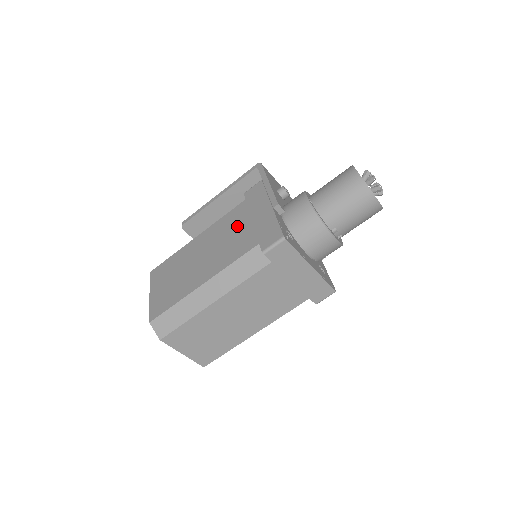
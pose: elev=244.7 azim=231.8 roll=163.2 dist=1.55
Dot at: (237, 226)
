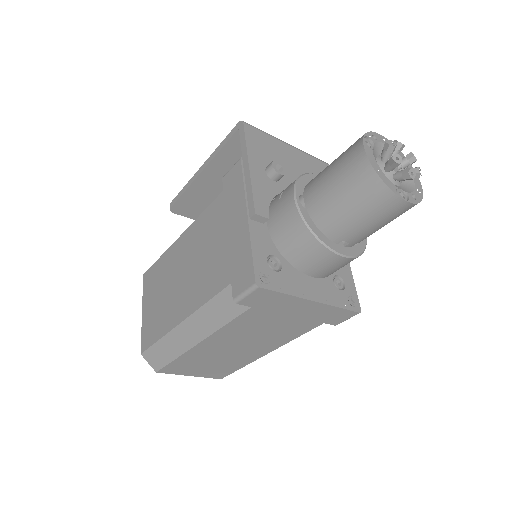
Dot at: (213, 238)
